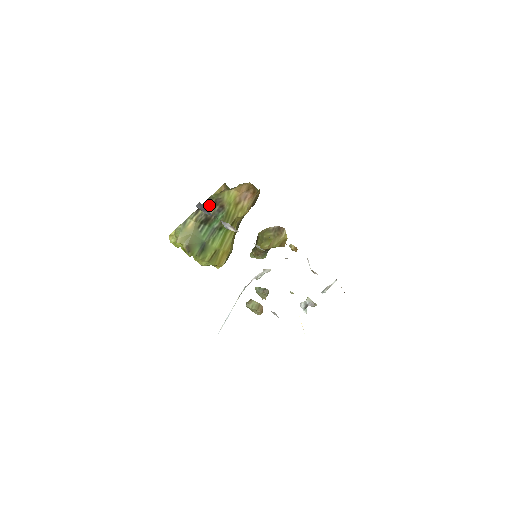
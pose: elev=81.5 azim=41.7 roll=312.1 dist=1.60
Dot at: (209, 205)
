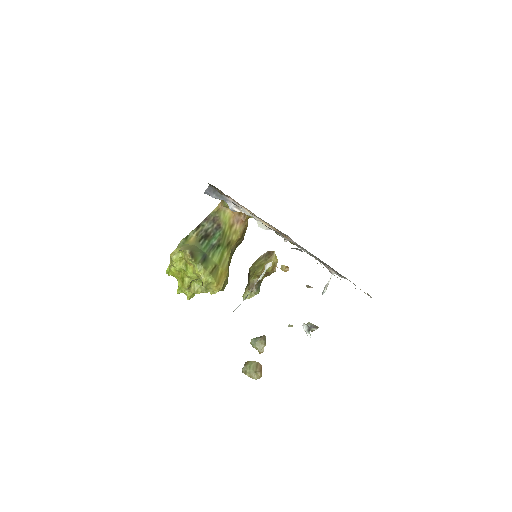
Dot at: (208, 222)
